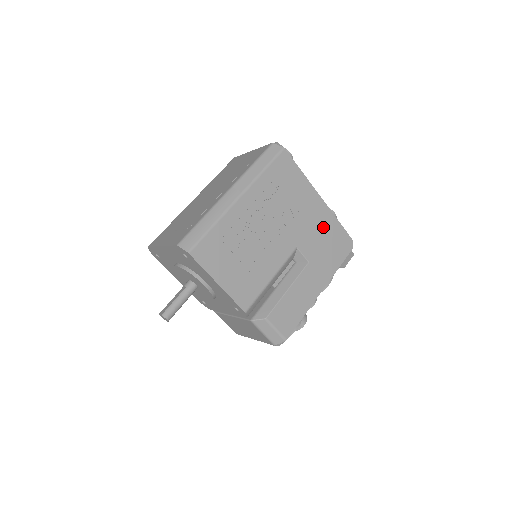
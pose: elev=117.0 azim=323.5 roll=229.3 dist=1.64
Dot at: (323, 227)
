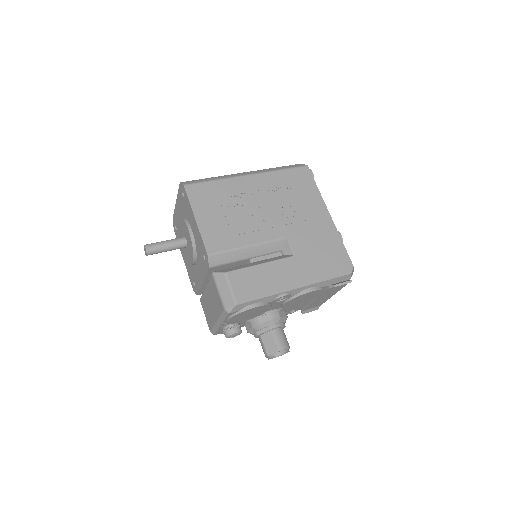
Dot at: (323, 238)
